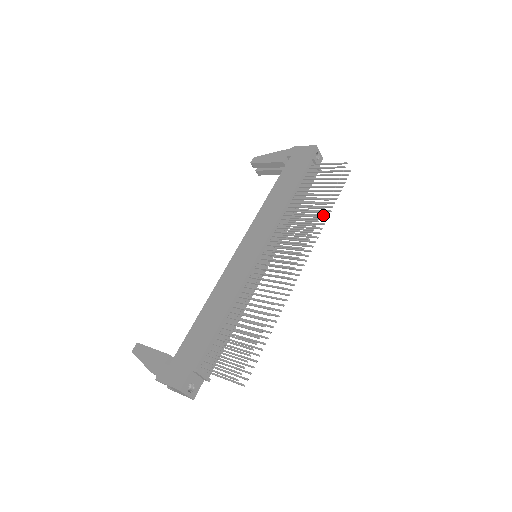
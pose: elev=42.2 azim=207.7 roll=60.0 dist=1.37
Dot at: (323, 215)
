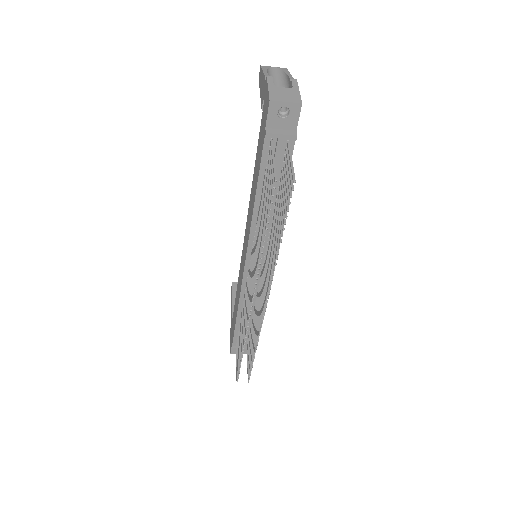
Dot at: (276, 248)
